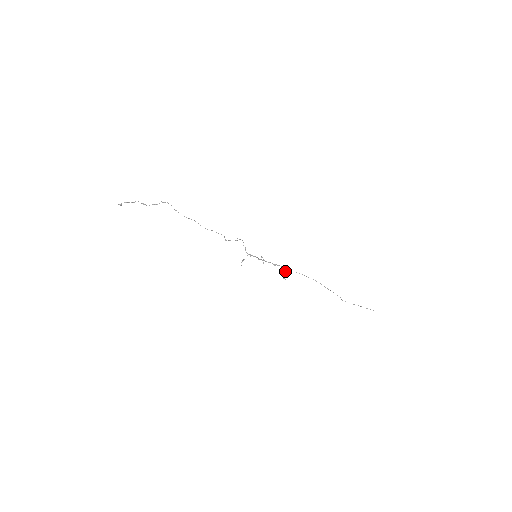
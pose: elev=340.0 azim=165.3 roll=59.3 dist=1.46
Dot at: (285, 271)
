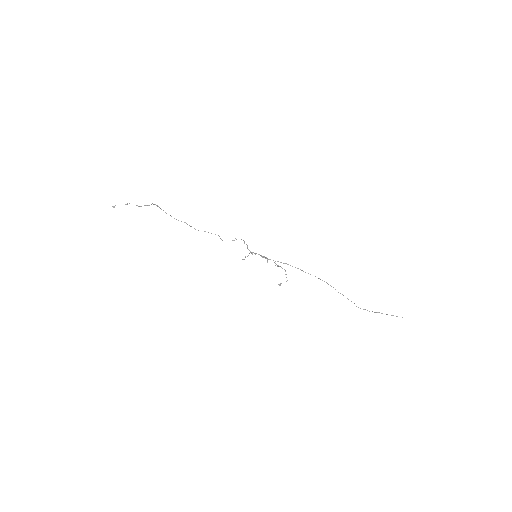
Dot at: occluded
